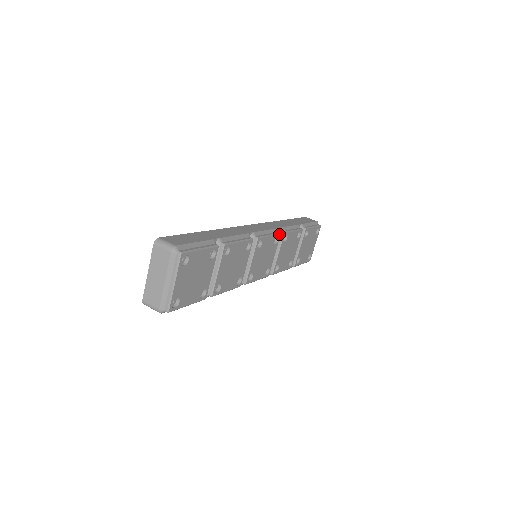
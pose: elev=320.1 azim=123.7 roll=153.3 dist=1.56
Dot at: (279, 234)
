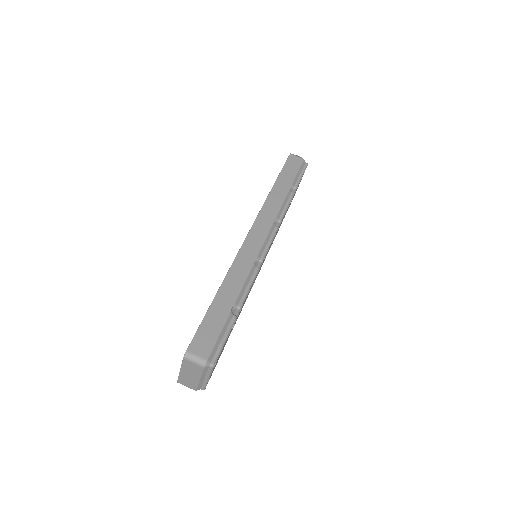
Dot at: occluded
